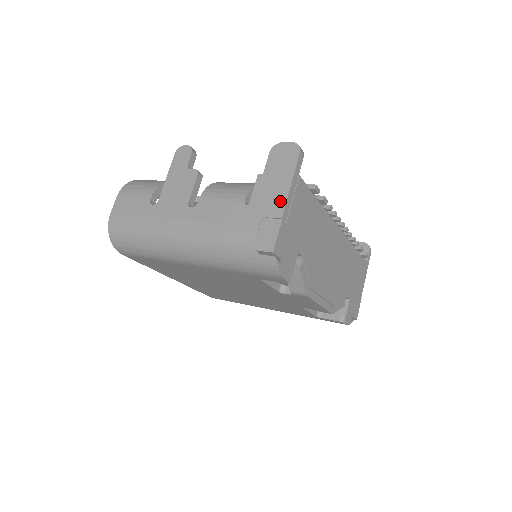
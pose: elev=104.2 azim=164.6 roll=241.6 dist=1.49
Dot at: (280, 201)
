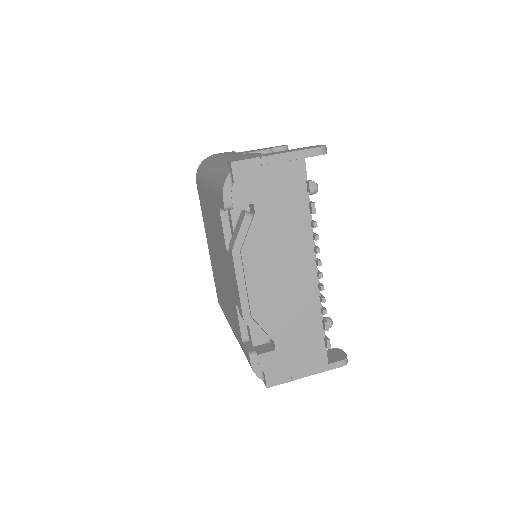
Dot at: (274, 154)
